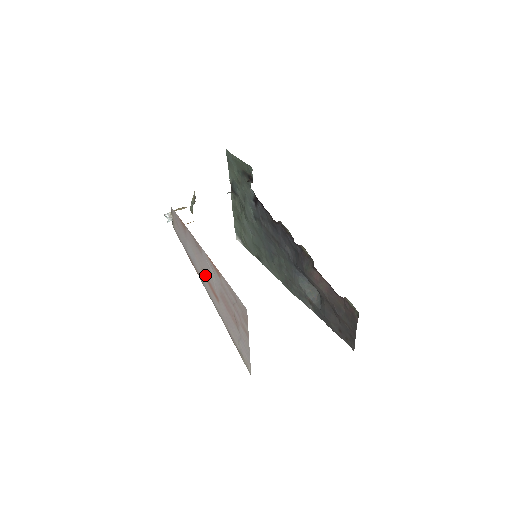
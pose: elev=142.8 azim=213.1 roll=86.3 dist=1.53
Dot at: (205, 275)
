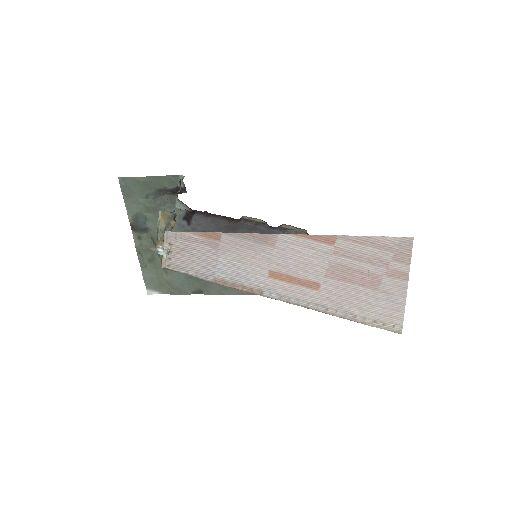
Dot at: (279, 274)
